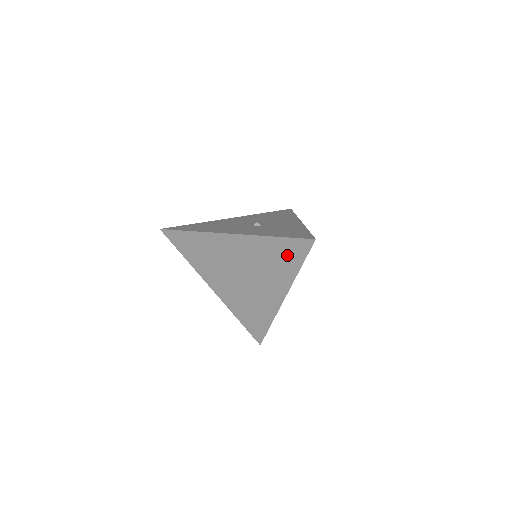
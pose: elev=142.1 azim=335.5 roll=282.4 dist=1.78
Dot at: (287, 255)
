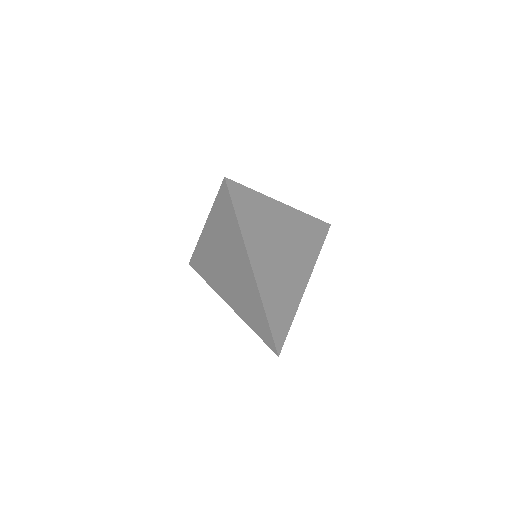
Dot at: (226, 214)
